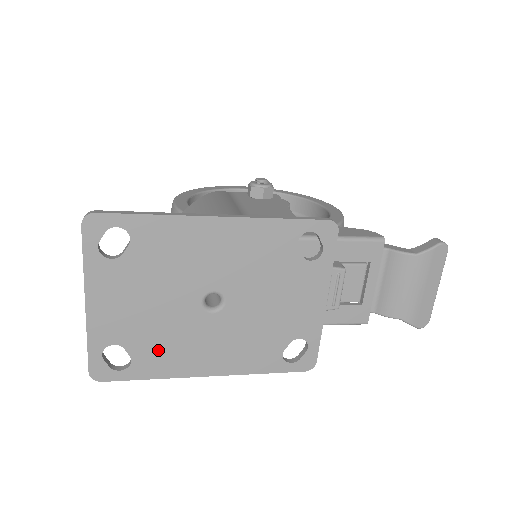
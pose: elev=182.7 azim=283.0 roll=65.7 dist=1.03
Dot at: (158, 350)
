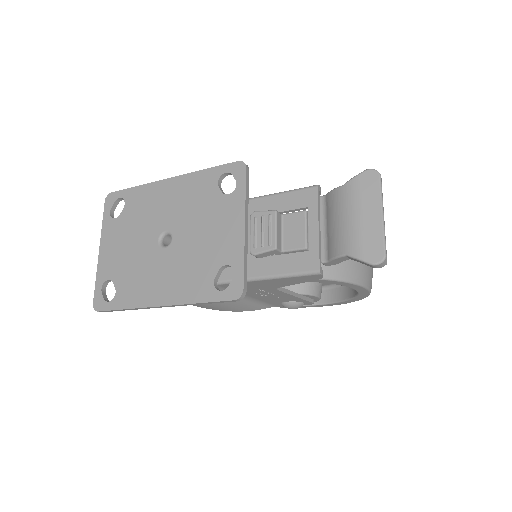
Dot at: (131, 283)
